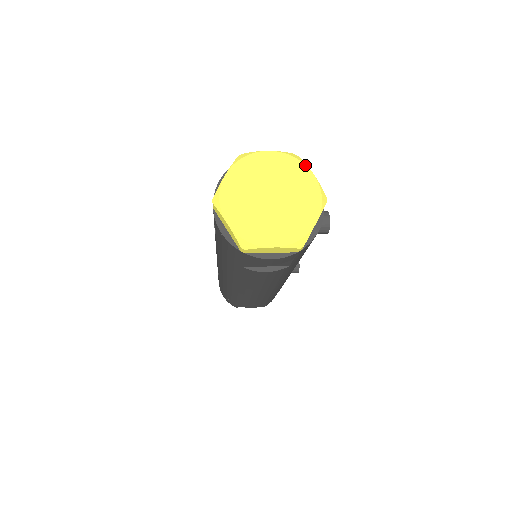
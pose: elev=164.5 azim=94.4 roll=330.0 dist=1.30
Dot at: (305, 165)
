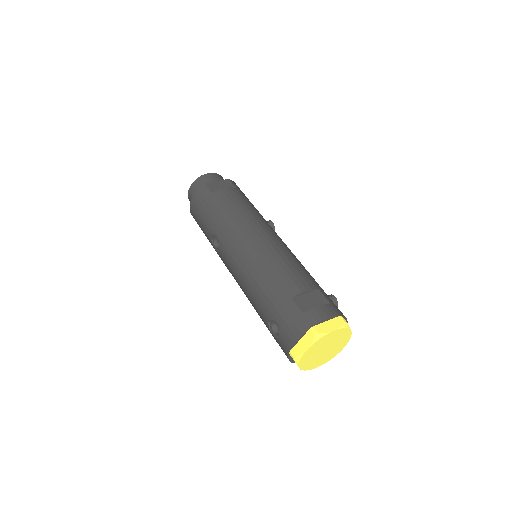
Dot at: (350, 329)
